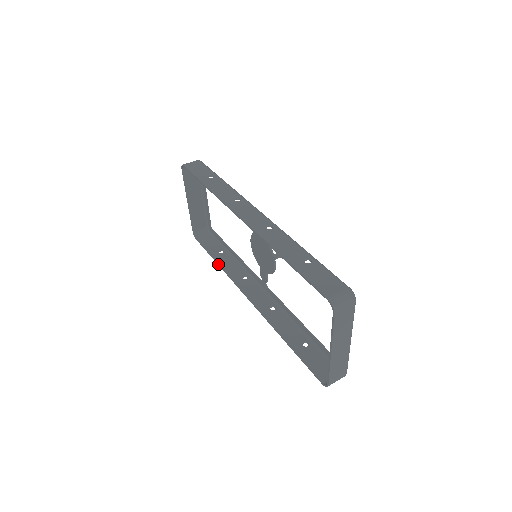
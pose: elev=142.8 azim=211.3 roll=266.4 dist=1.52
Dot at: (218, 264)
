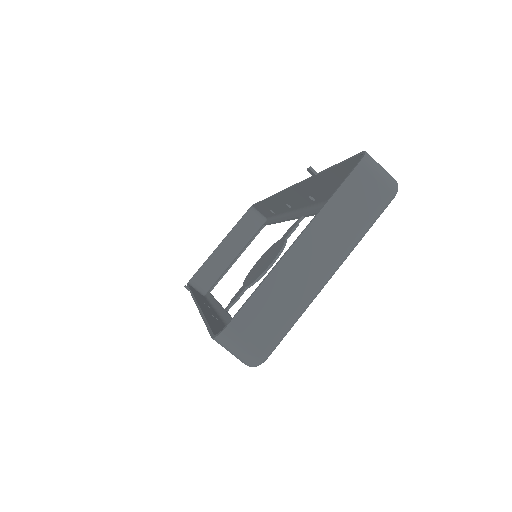
Dot at: occluded
